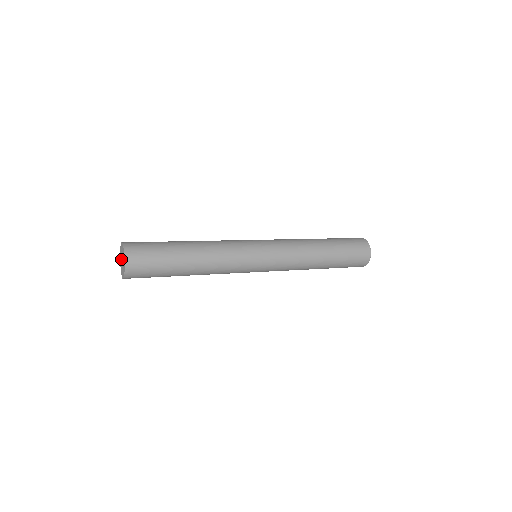
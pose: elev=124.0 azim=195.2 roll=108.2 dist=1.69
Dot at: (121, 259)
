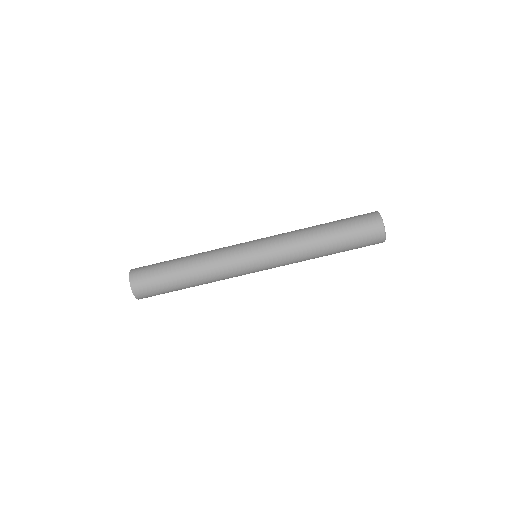
Dot at: occluded
